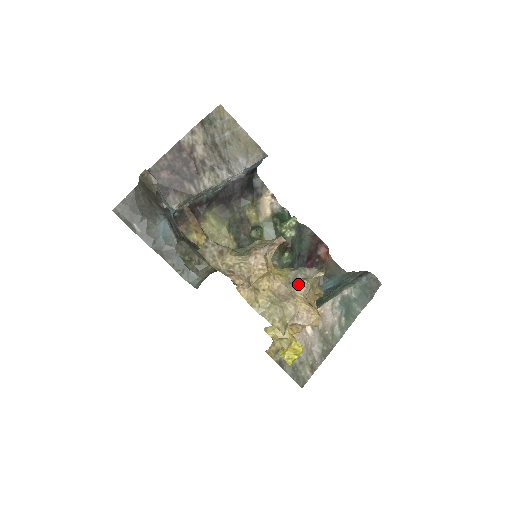
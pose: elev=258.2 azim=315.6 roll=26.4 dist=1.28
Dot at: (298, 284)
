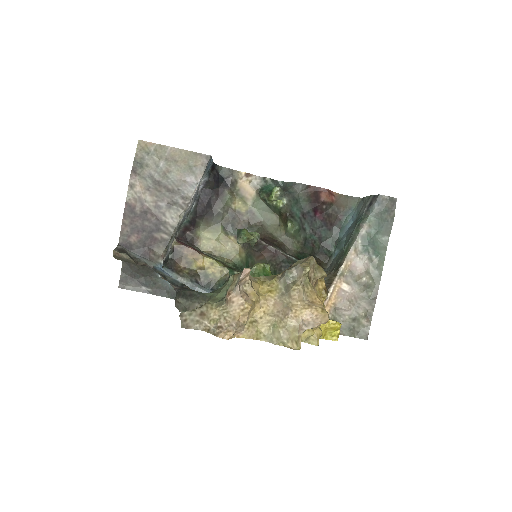
Dot at: (290, 293)
